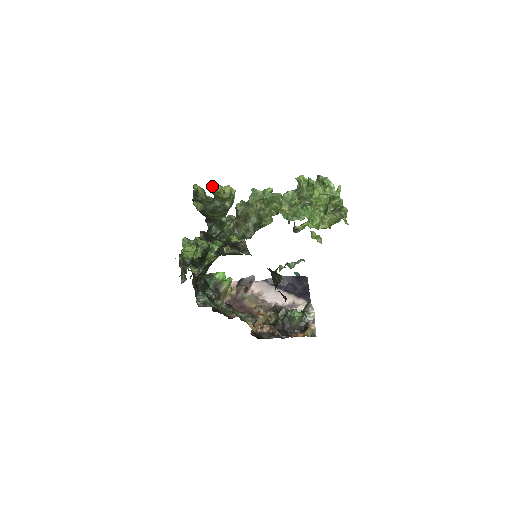
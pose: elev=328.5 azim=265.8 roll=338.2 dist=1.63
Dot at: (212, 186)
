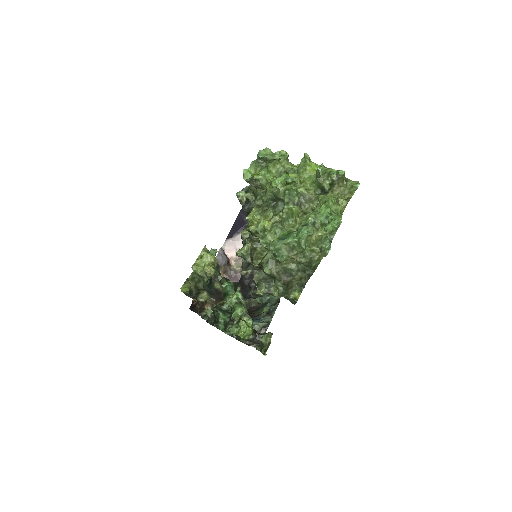
Dot at: (208, 277)
